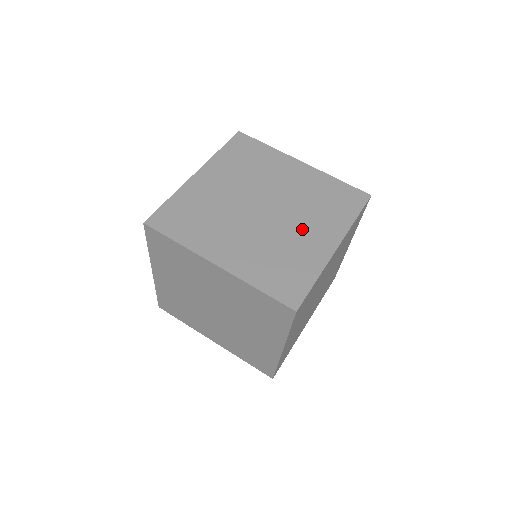
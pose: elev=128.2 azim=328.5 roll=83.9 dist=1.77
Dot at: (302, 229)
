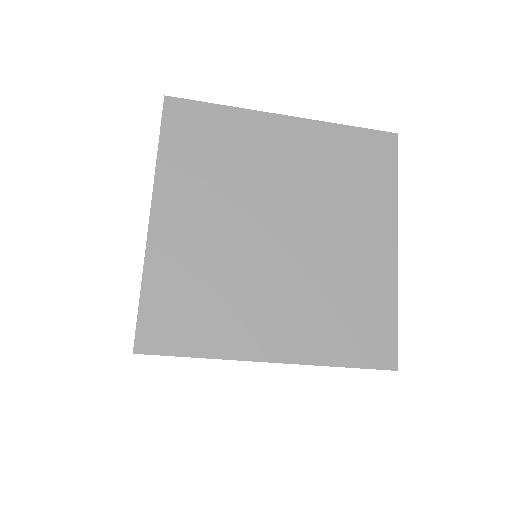
Dot at: (344, 240)
